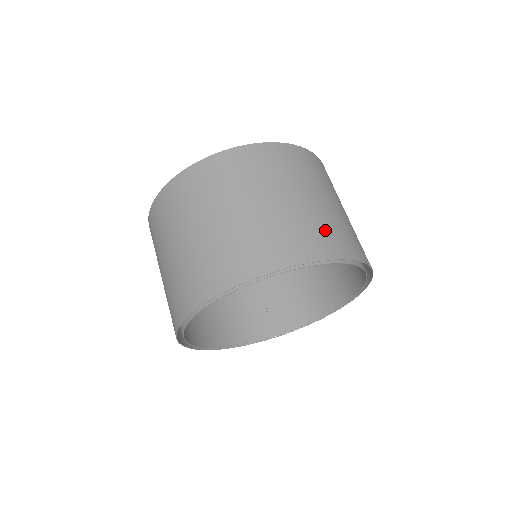
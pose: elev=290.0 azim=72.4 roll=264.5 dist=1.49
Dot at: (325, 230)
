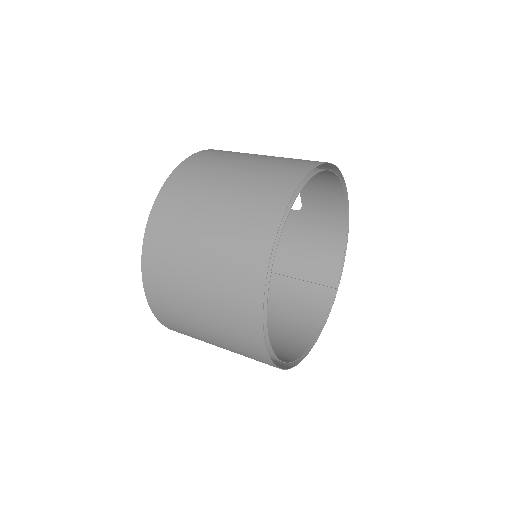
Dot at: (271, 177)
